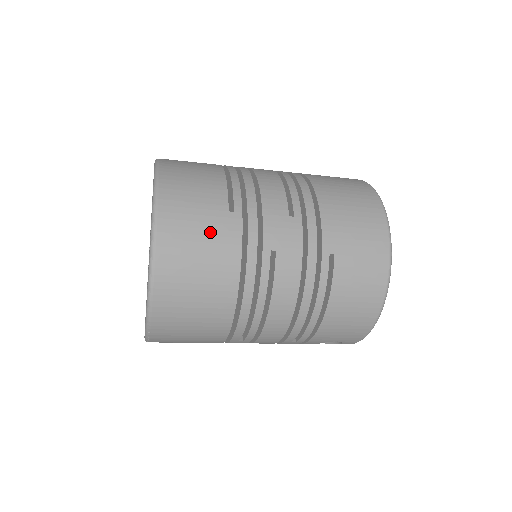
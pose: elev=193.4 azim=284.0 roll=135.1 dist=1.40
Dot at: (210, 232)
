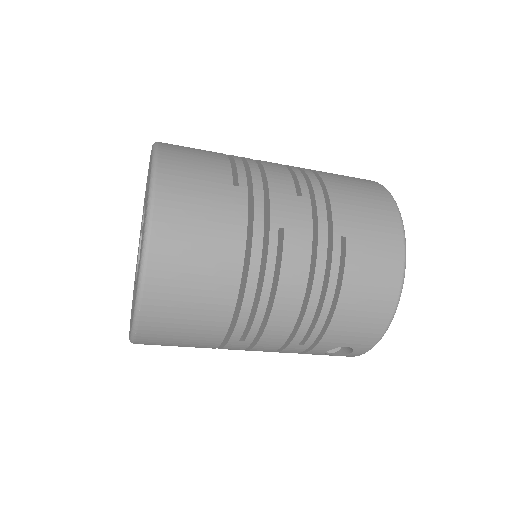
Dot at: (213, 203)
